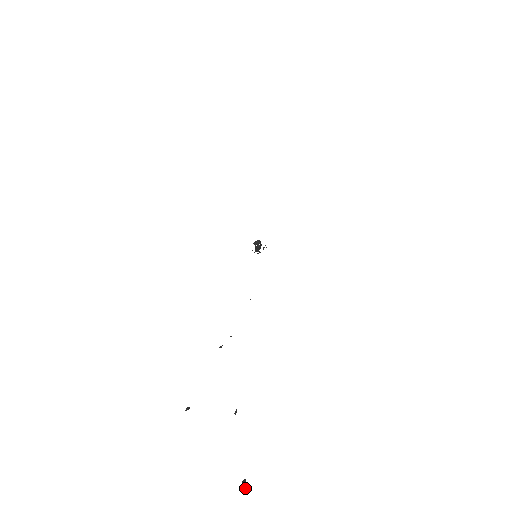
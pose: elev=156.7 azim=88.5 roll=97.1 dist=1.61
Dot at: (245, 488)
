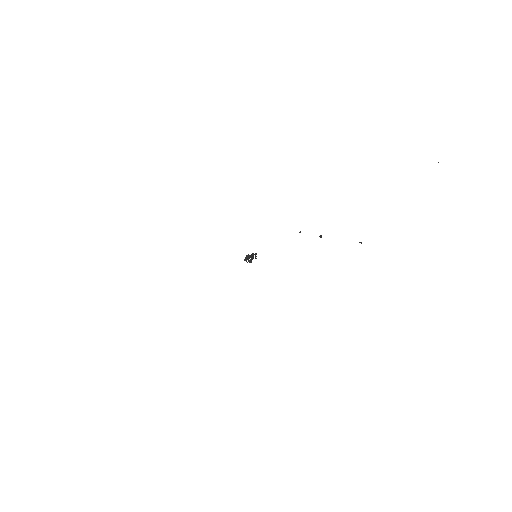
Dot at: occluded
